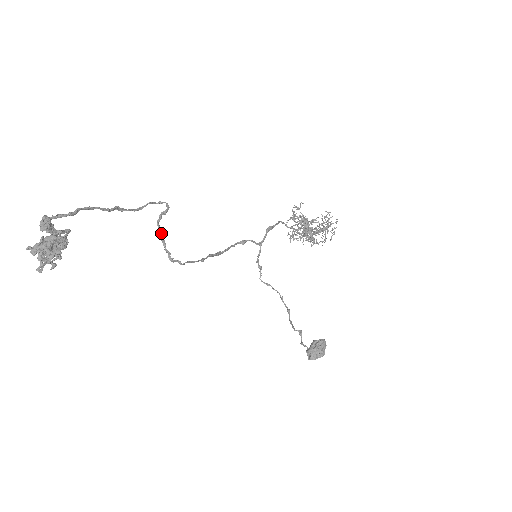
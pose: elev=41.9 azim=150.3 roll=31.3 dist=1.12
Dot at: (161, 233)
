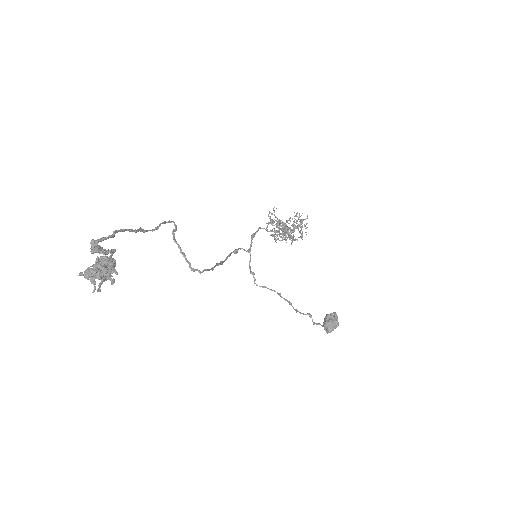
Dot at: occluded
